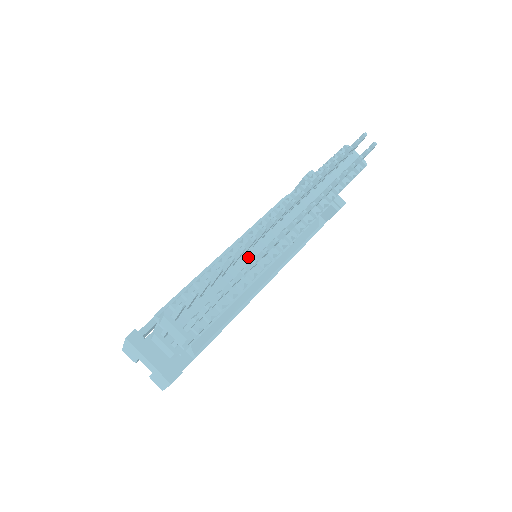
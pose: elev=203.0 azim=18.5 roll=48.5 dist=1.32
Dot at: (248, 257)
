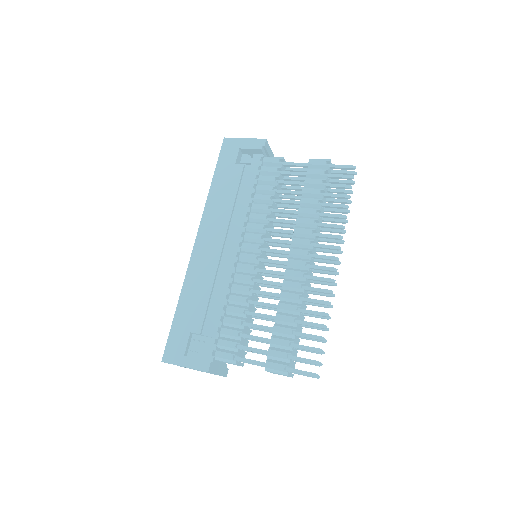
Dot at: occluded
